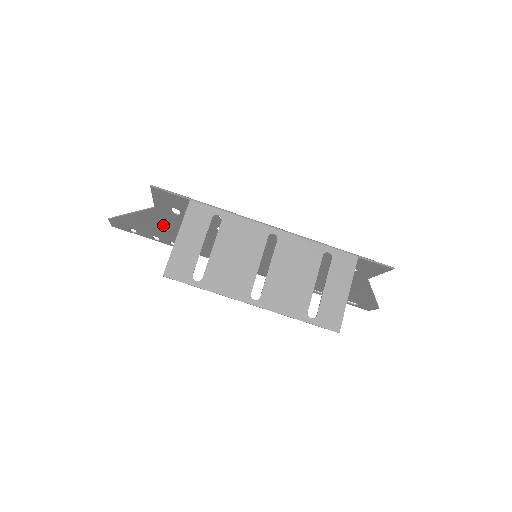
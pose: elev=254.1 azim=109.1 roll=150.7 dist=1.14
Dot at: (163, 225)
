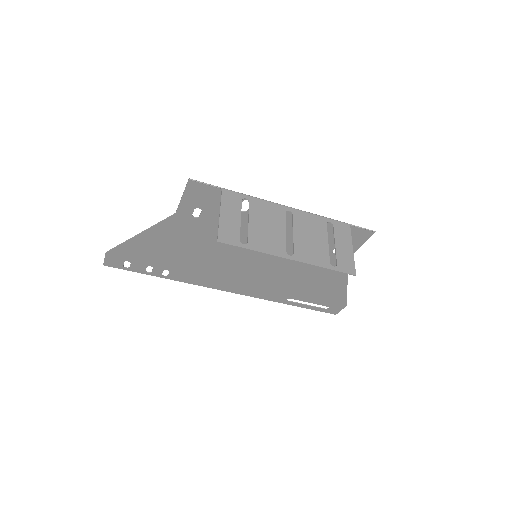
Dot at: (170, 241)
